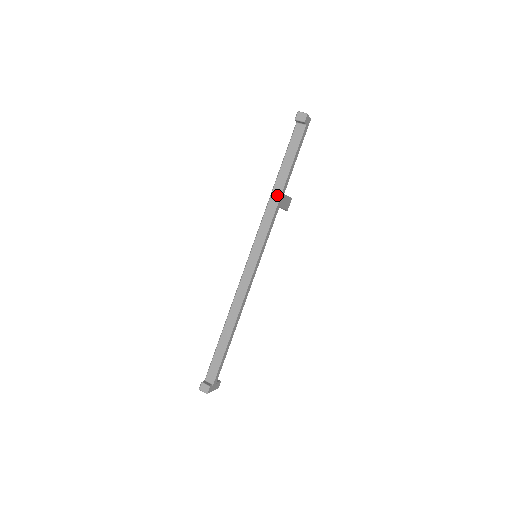
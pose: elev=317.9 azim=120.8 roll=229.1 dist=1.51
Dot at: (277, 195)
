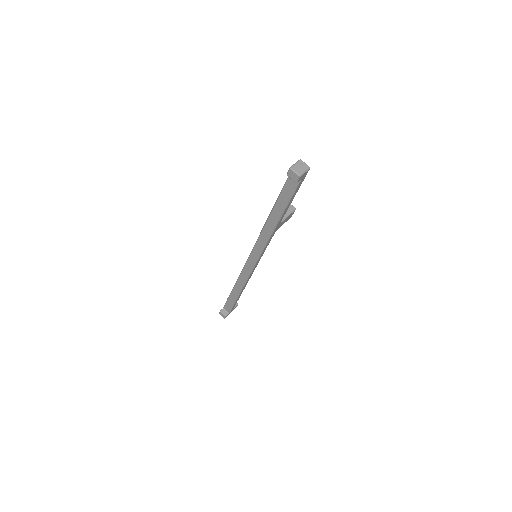
Dot at: (271, 228)
